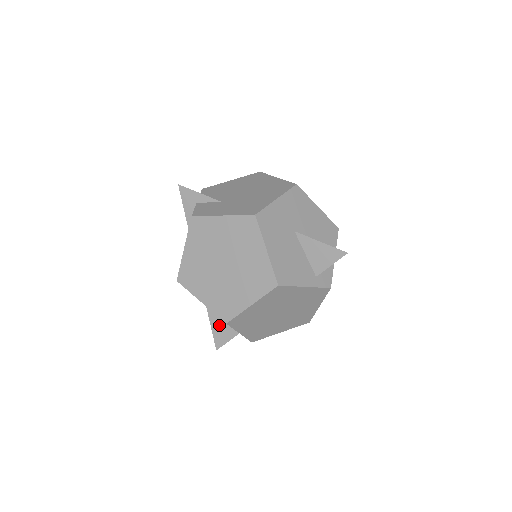
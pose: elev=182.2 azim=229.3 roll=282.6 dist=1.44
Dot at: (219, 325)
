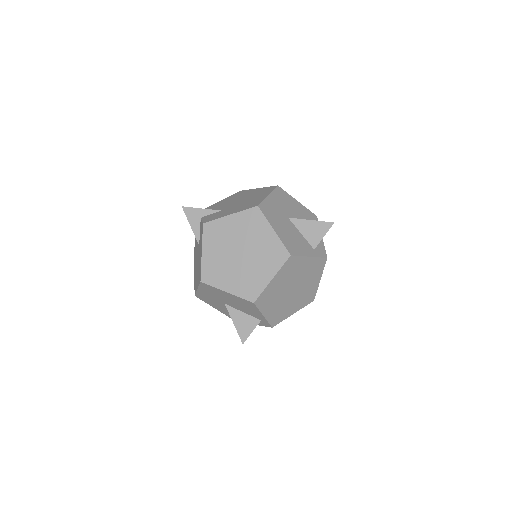
Dot at: (241, 319)
